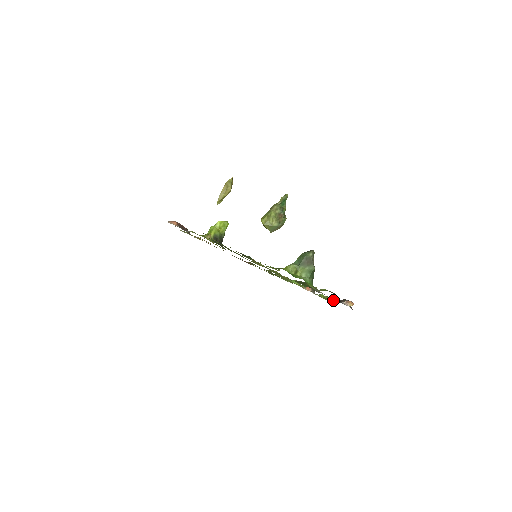
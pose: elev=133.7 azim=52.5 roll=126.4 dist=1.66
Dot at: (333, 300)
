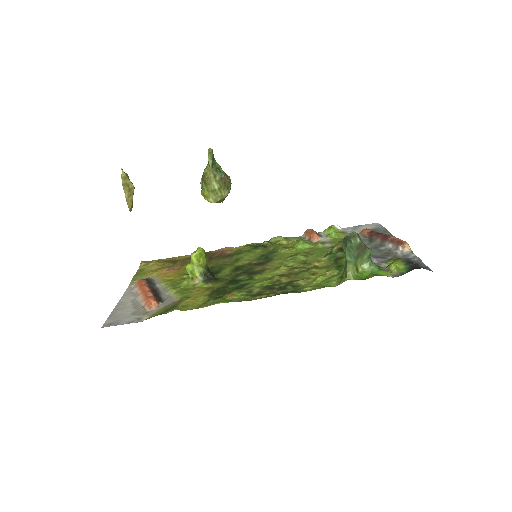
Dot at: (338, 226)
